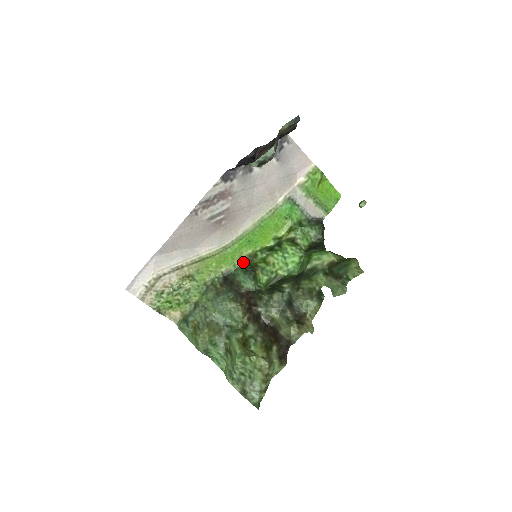
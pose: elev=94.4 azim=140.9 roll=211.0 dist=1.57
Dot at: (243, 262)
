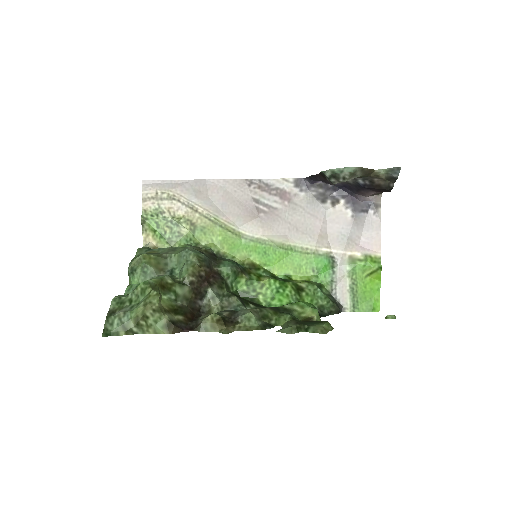
Dot at: (243, 263)
